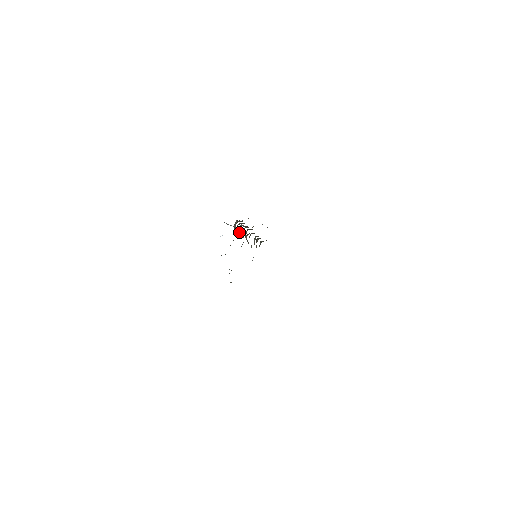
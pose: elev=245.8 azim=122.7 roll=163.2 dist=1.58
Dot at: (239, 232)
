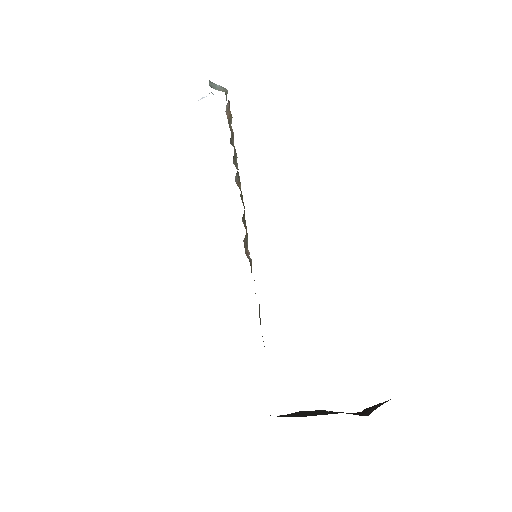
Dot at: (234, 156)
